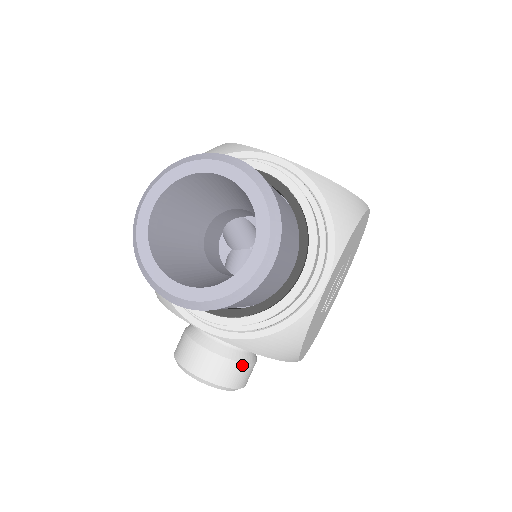
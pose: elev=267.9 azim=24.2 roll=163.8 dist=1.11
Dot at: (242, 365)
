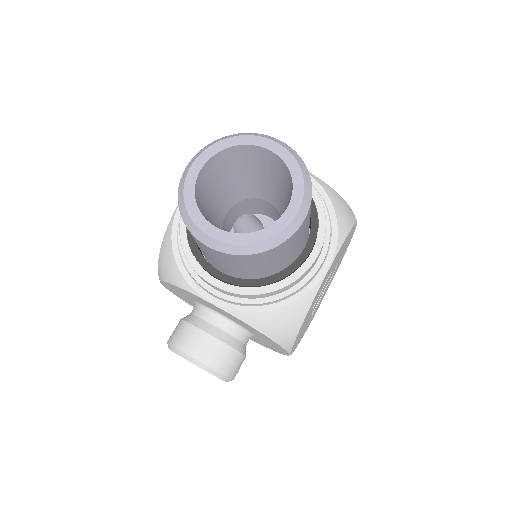
Dot at: (236, 353)
